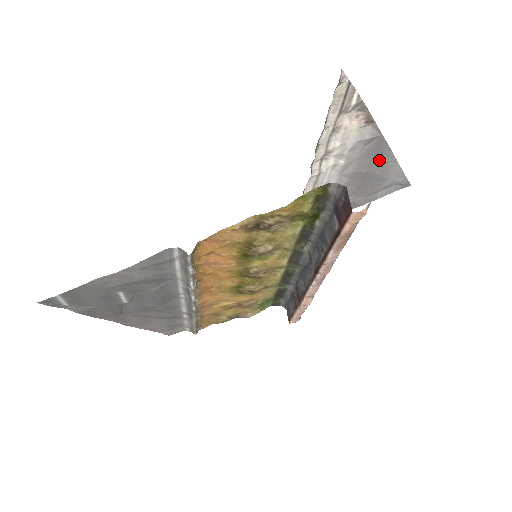
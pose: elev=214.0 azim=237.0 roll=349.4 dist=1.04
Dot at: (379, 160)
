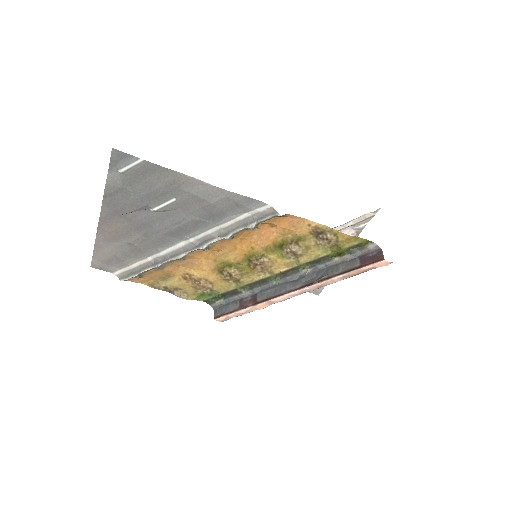
Dot at: occluded
